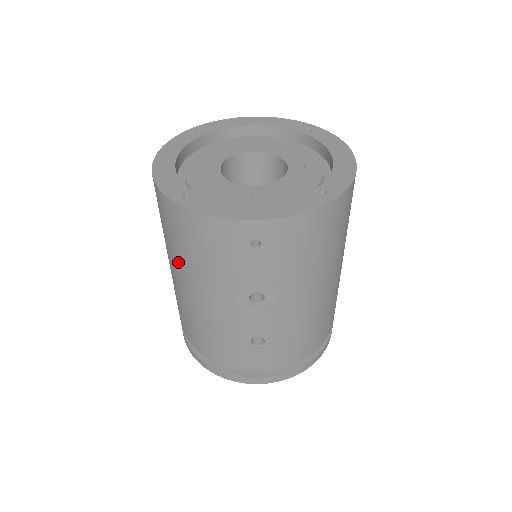
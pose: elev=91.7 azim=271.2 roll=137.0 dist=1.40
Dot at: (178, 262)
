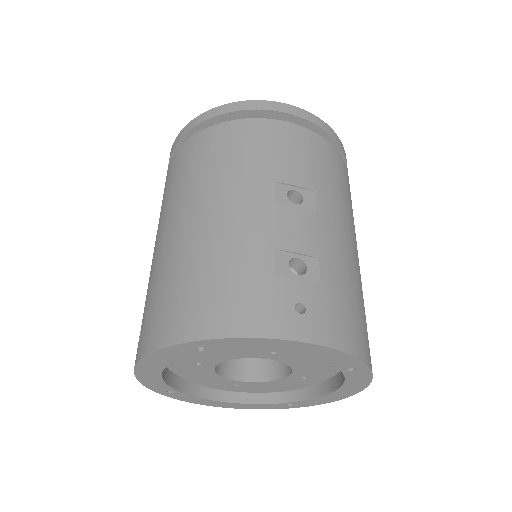
Dot at: occluded
